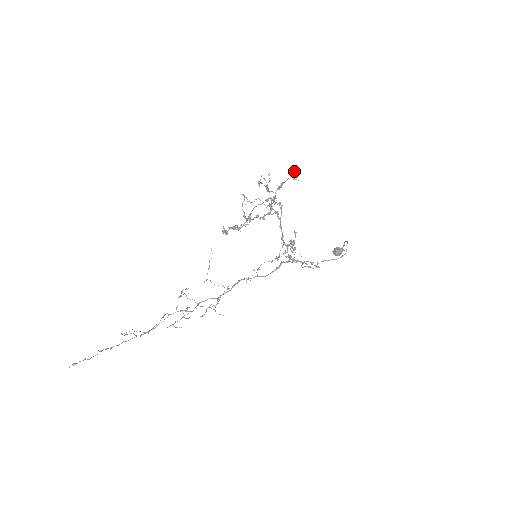
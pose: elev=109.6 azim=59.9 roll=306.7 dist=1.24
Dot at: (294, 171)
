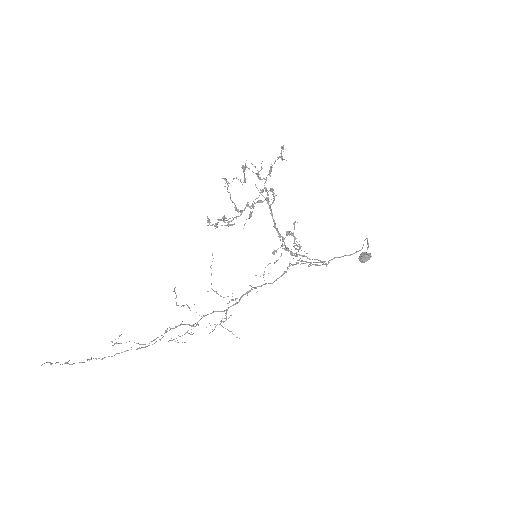
Dot at: occluded
